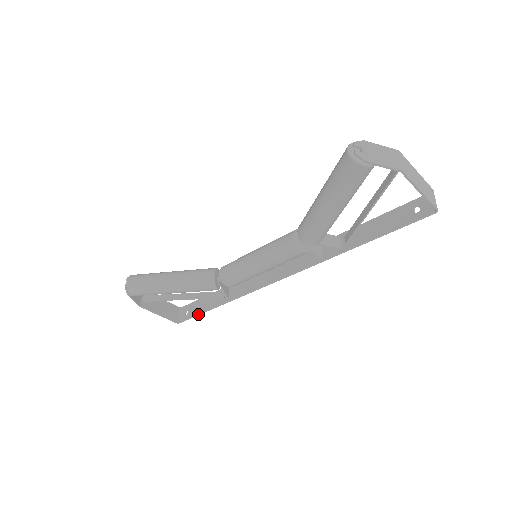
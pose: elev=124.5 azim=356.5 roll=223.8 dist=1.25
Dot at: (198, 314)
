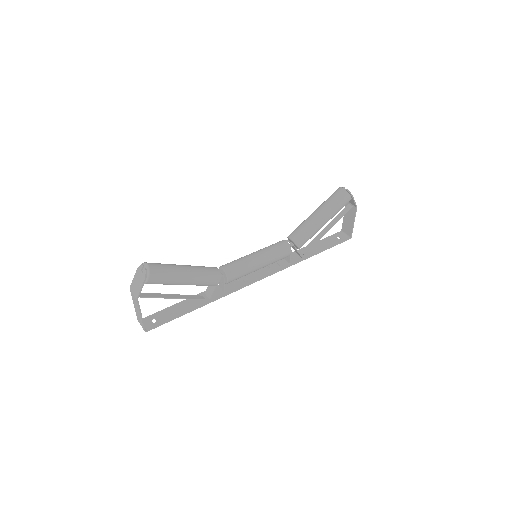
Dot at: (175, 317)
